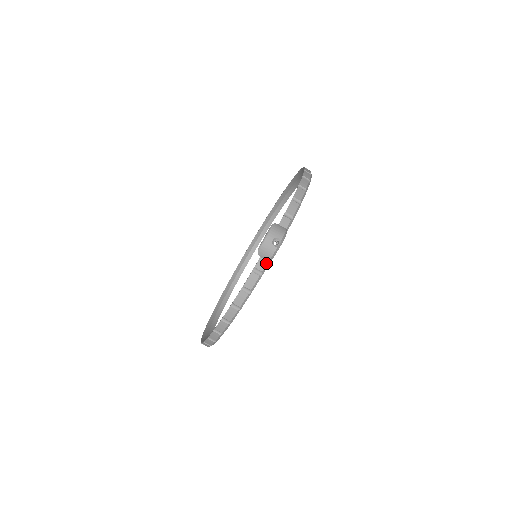
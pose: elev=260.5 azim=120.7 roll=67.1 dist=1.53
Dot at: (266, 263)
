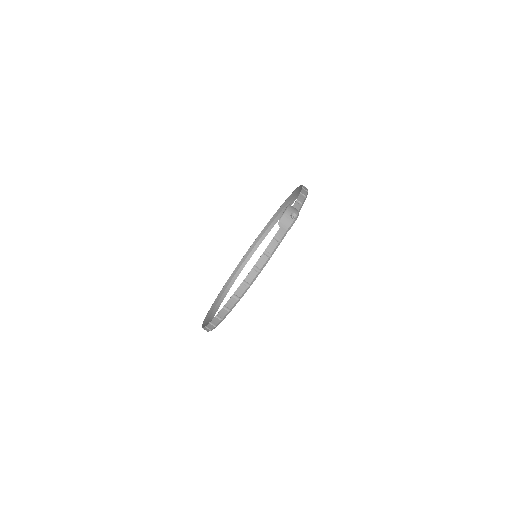
Dot at: (284, 233)
